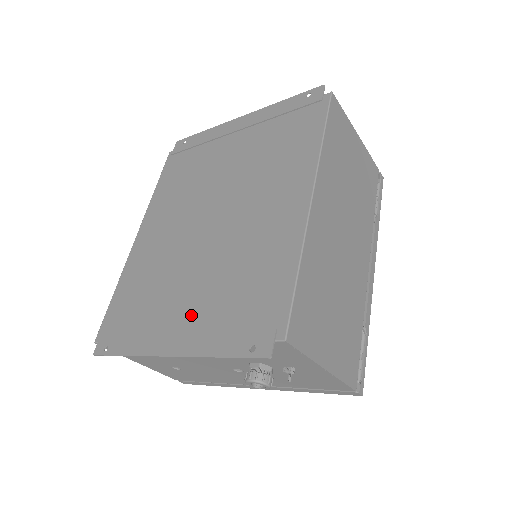
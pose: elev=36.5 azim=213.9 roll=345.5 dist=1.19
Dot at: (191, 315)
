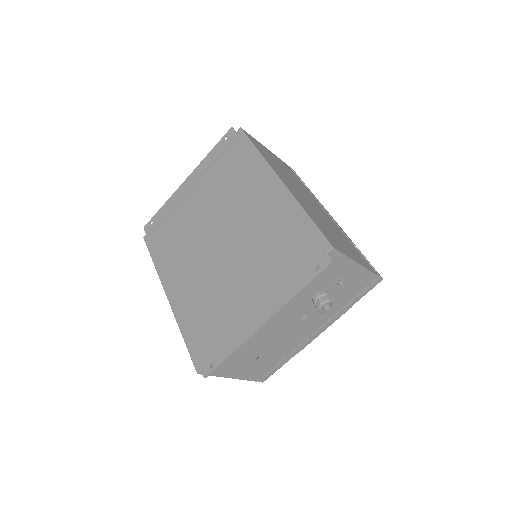
Dot at: (259, 292)
